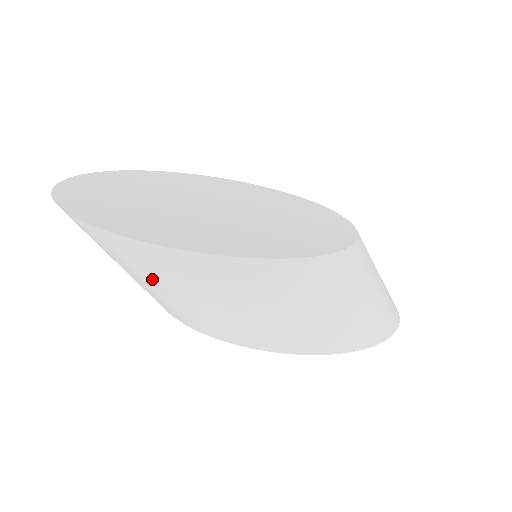
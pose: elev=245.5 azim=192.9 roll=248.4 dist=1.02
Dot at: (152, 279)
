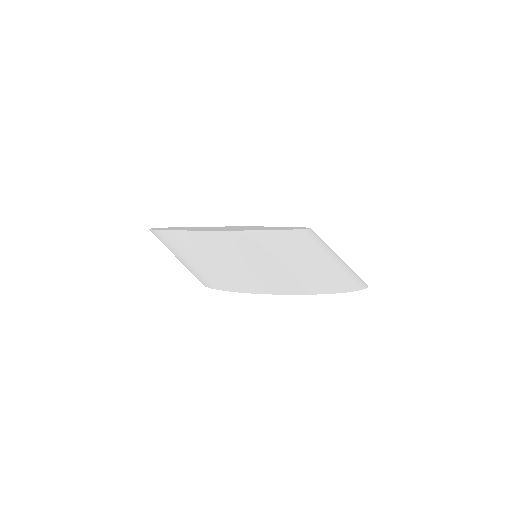
Dot at: (179, 254)
